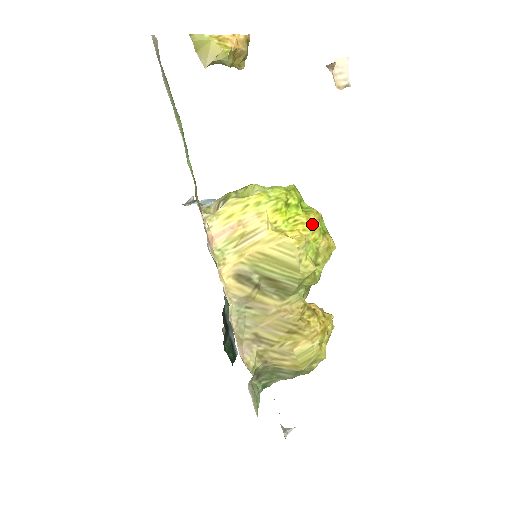
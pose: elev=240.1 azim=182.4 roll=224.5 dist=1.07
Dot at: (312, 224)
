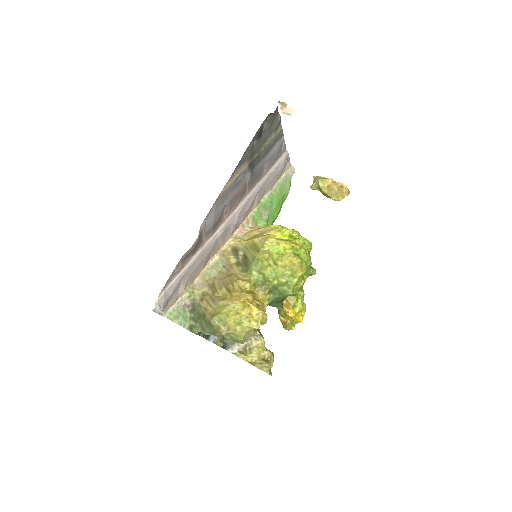
Dot at: (291, 242)
